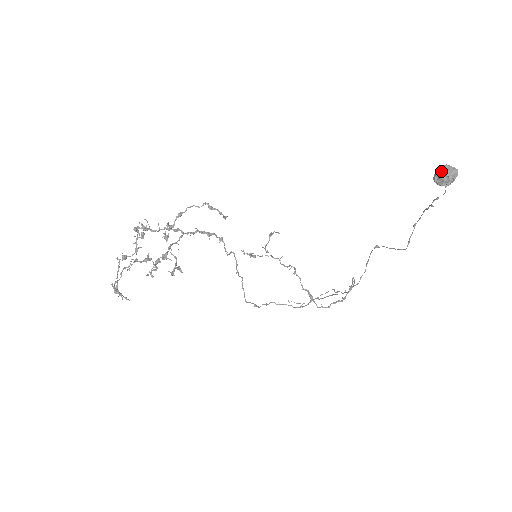
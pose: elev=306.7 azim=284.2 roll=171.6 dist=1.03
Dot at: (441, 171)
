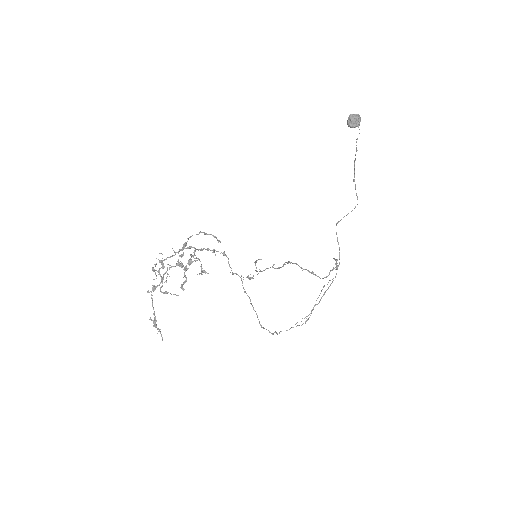
Dot at: (350, 118)
